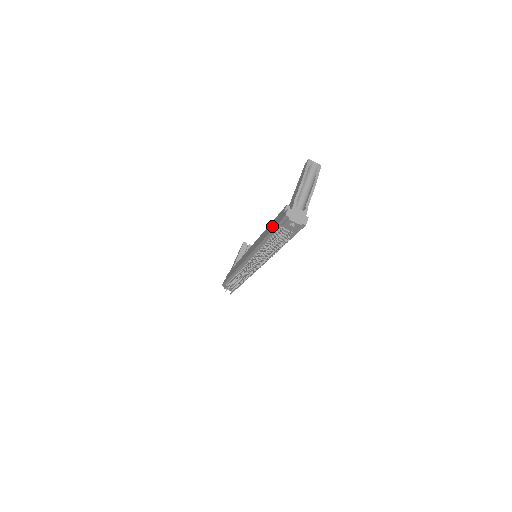
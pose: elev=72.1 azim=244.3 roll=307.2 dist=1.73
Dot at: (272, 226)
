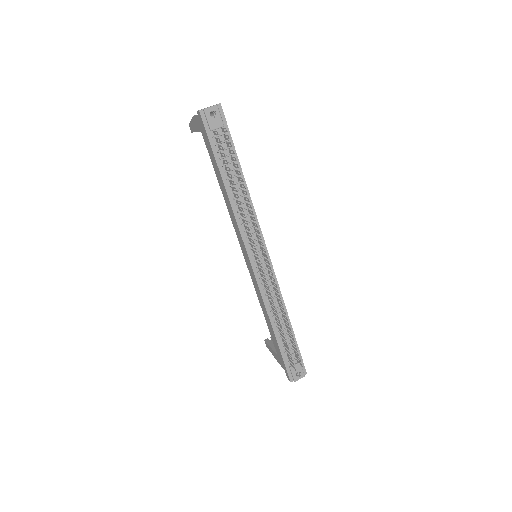
Dot at: (213, 161)
